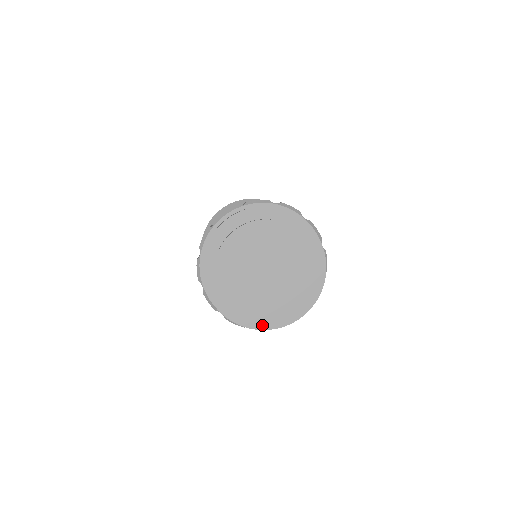
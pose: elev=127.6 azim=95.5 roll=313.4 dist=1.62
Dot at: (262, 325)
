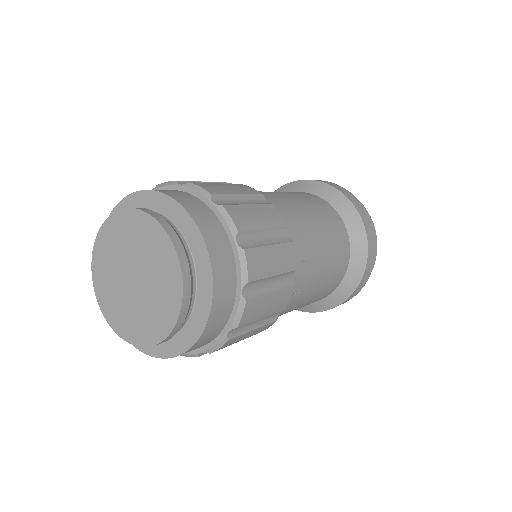
Dot at: (153, 350)
